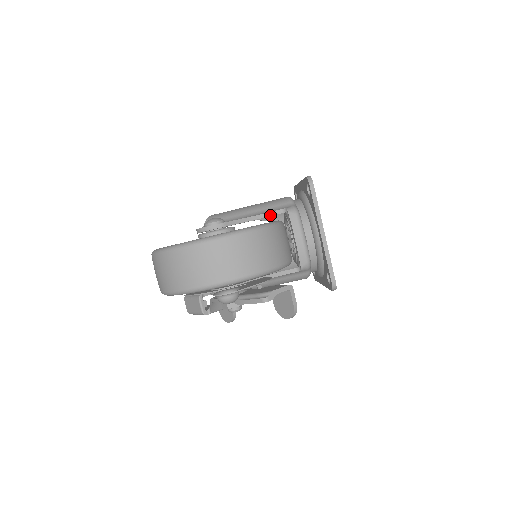
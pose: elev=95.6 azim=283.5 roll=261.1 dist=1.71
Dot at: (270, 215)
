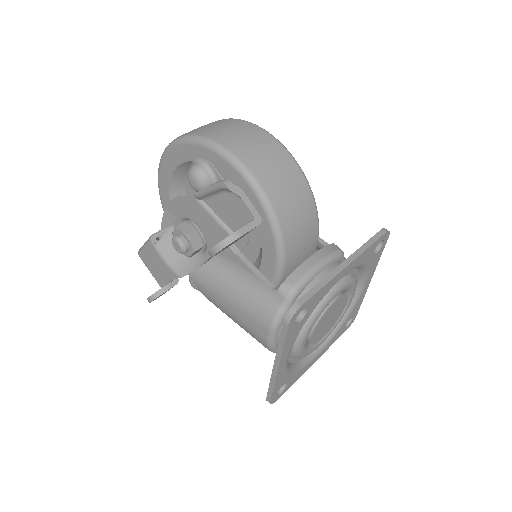
Dot at: occluded
